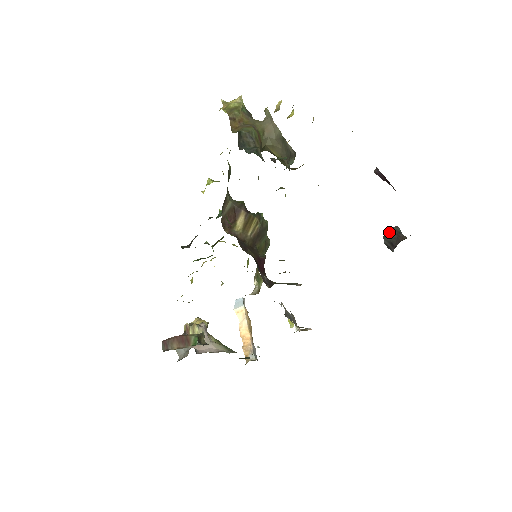
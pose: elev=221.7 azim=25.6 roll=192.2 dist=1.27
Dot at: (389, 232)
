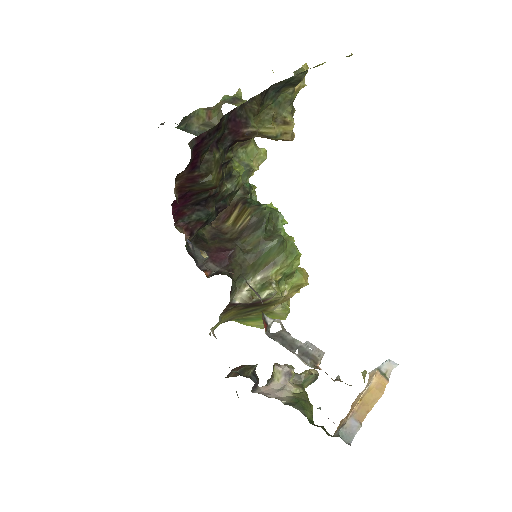
Dot at: occluded
